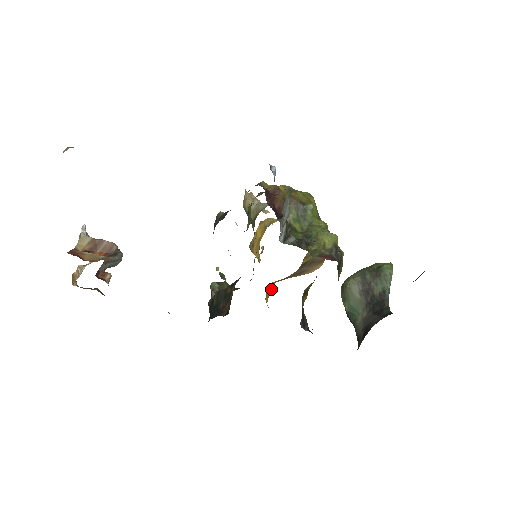
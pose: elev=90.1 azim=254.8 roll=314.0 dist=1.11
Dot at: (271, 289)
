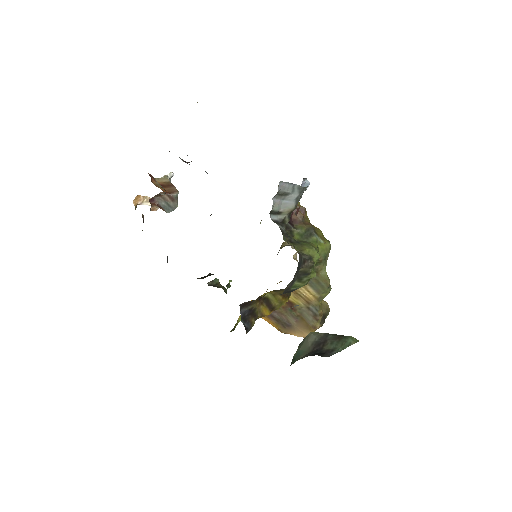
Dot at: occluded
